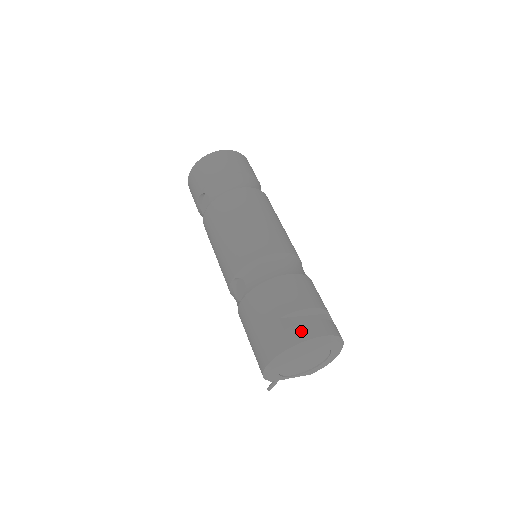
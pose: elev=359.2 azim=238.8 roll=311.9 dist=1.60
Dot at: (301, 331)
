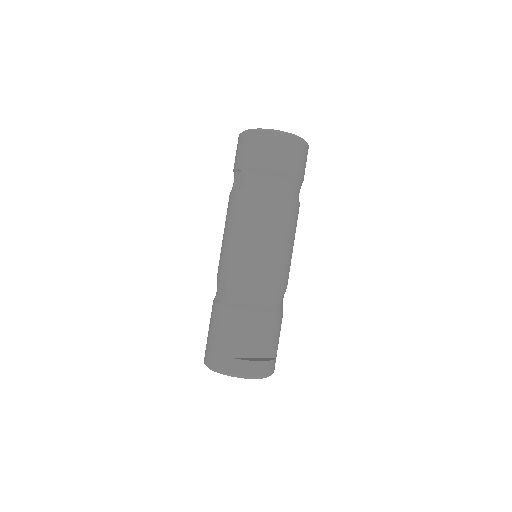
Dot at: (242, 367)
